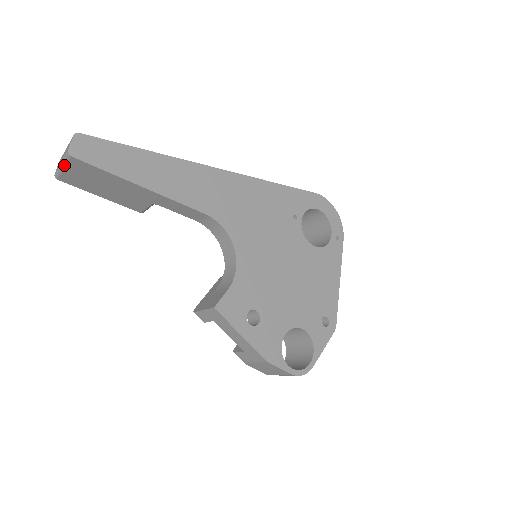
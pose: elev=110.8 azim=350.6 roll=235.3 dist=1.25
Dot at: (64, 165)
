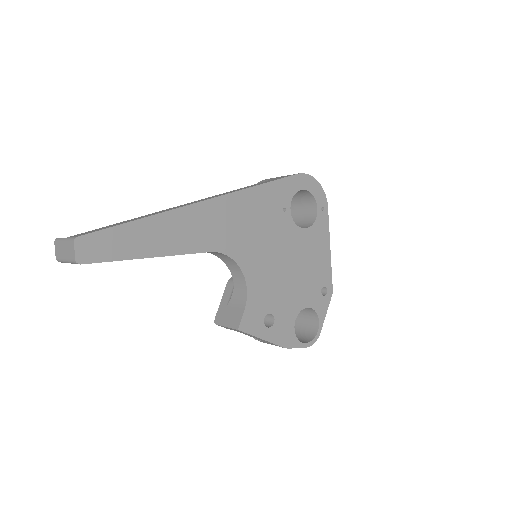
Dot at: occluded
